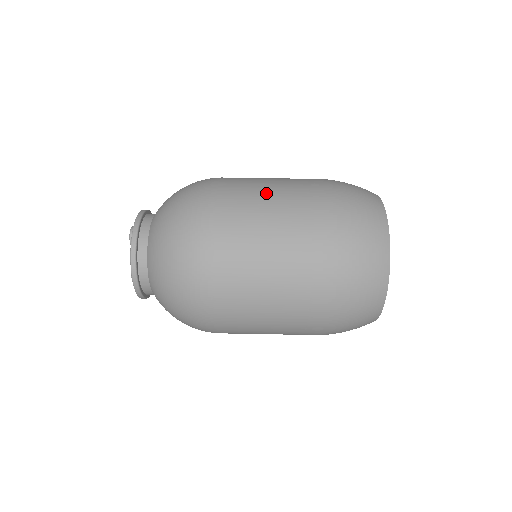
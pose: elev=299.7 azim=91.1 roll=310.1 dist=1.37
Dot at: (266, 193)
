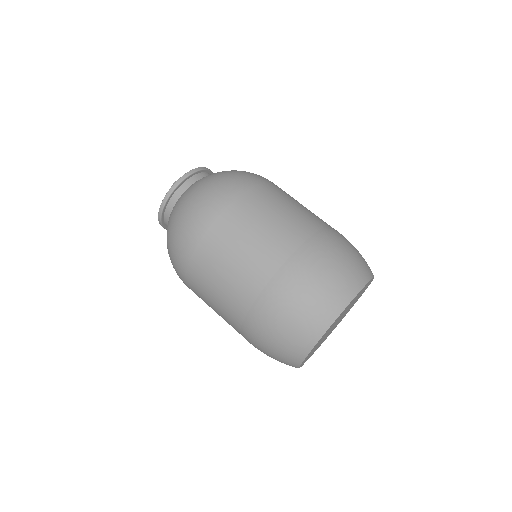
Dot at: (228, 272)
